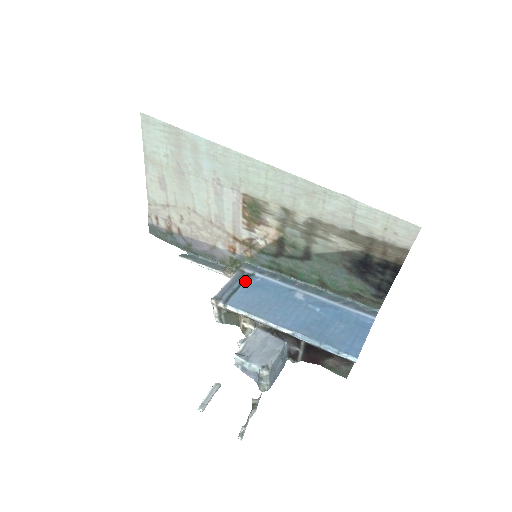
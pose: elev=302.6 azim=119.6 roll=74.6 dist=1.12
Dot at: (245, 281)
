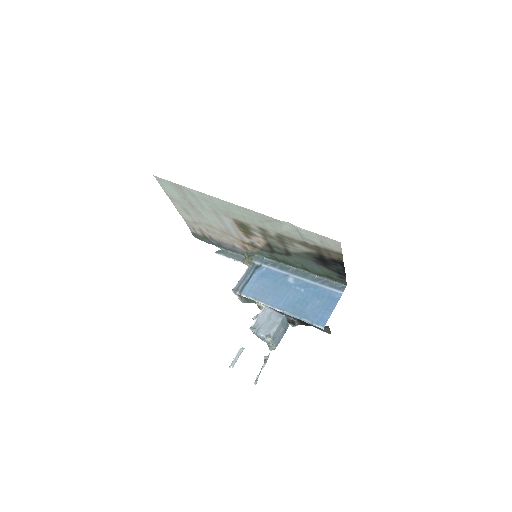
Dot at: (254, 272)
